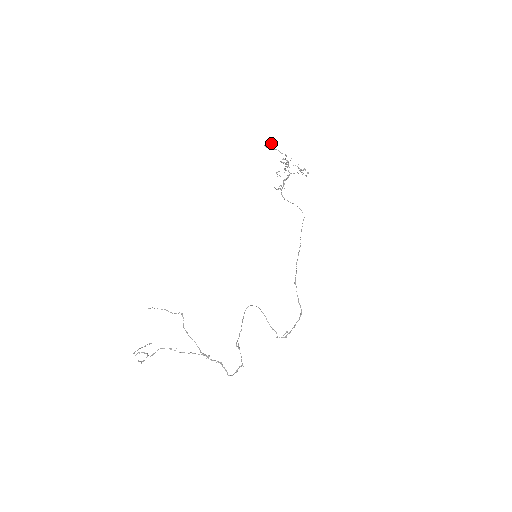
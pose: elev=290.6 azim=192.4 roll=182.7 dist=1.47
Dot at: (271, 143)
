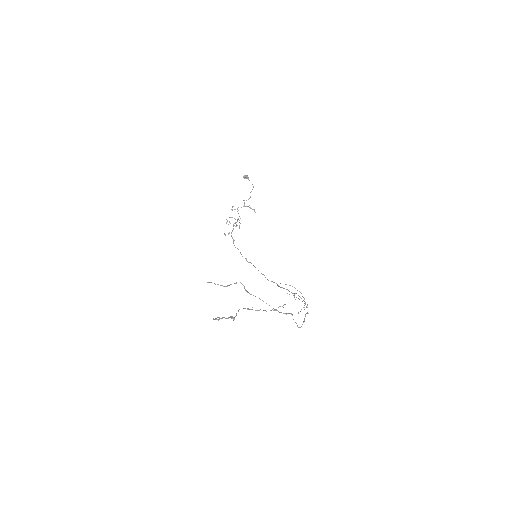
Dot at: (247, 176)
